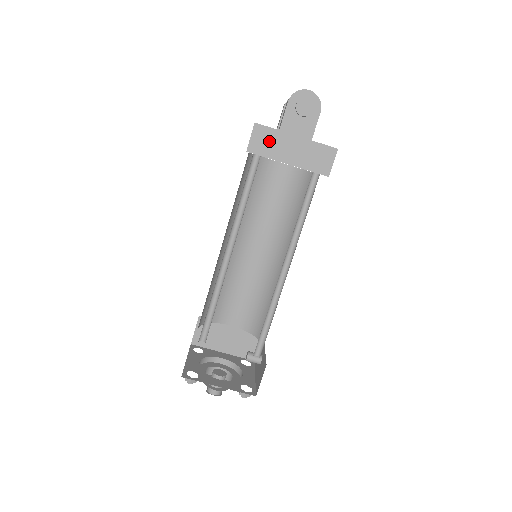
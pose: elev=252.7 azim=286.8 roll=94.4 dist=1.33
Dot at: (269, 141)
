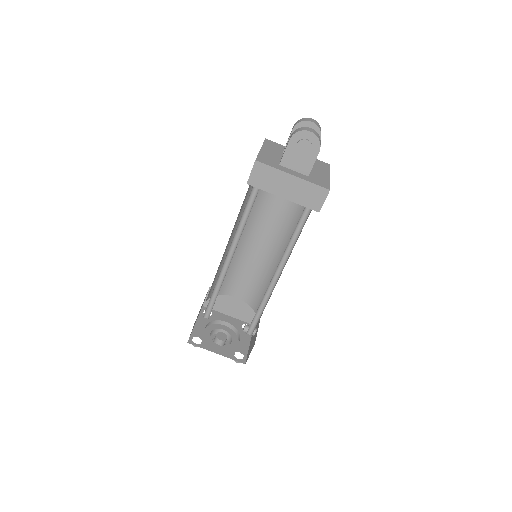
Dot at: (267, 177)
